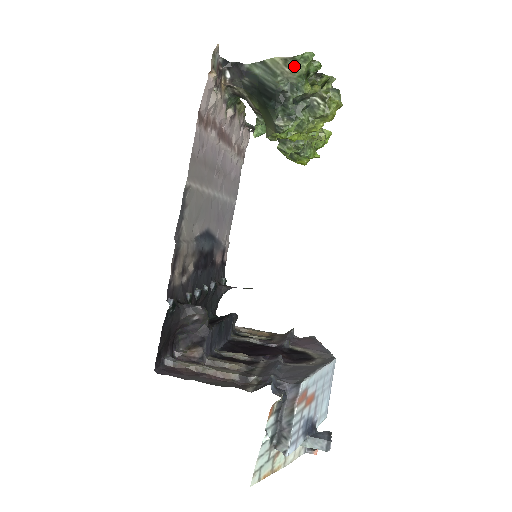
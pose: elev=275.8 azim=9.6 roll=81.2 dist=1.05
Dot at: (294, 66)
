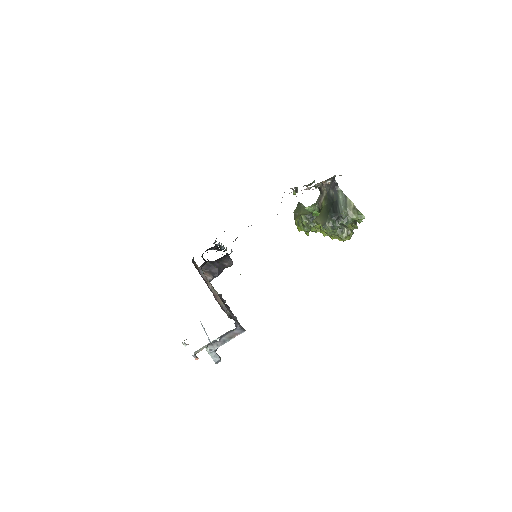
Dot at: (355, 214)
